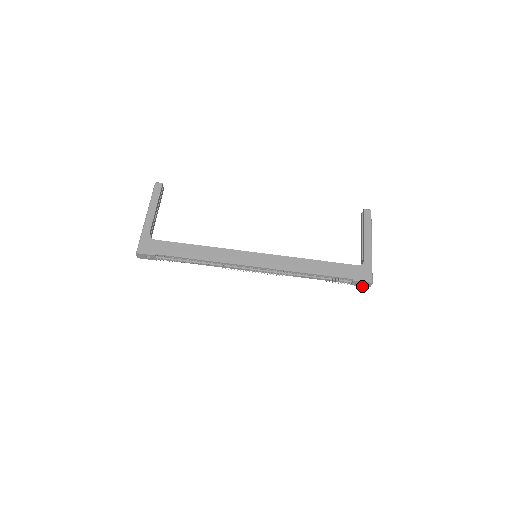
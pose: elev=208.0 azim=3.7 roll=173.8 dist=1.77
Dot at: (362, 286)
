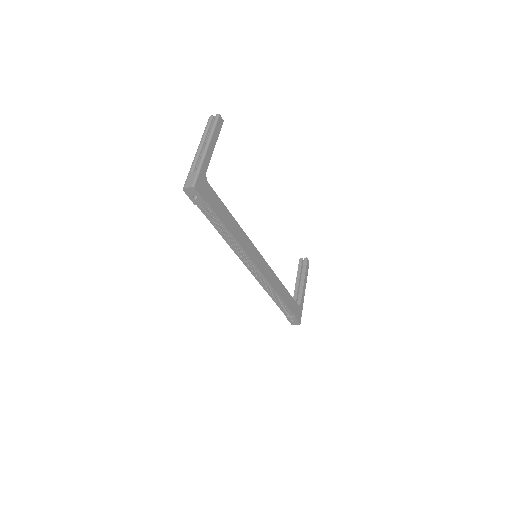
Dot at: (290, 322)
